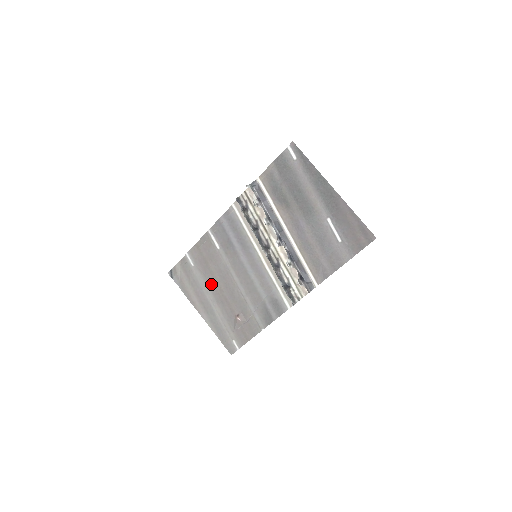
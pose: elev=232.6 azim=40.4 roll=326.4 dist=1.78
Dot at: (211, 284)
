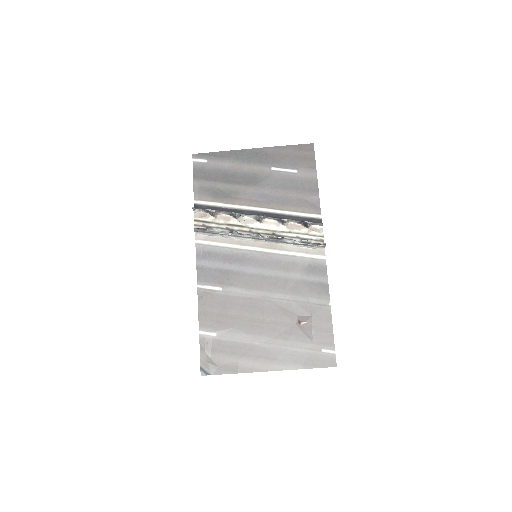
Dot at: (248, 328)
